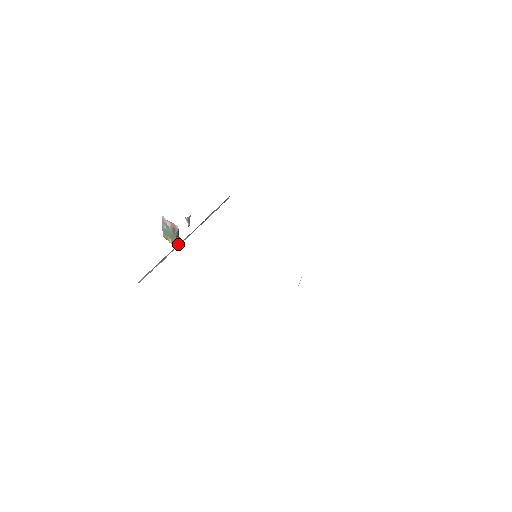
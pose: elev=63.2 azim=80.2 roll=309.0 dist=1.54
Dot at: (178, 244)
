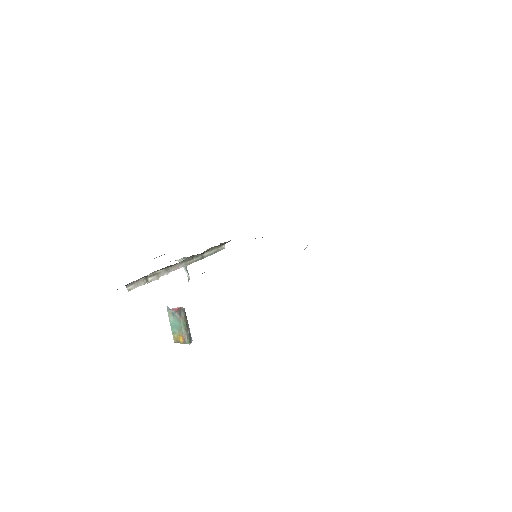
Dot at: (190, 341)
